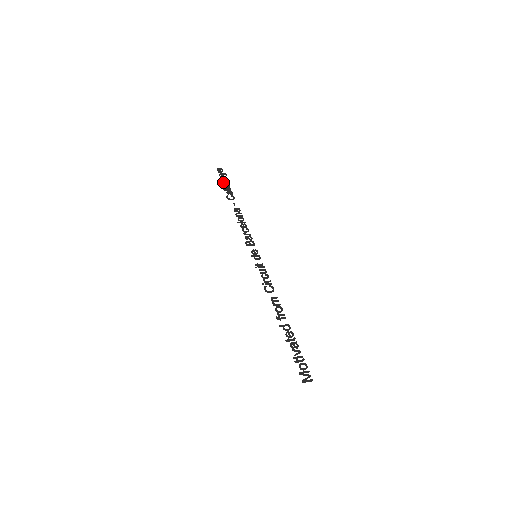
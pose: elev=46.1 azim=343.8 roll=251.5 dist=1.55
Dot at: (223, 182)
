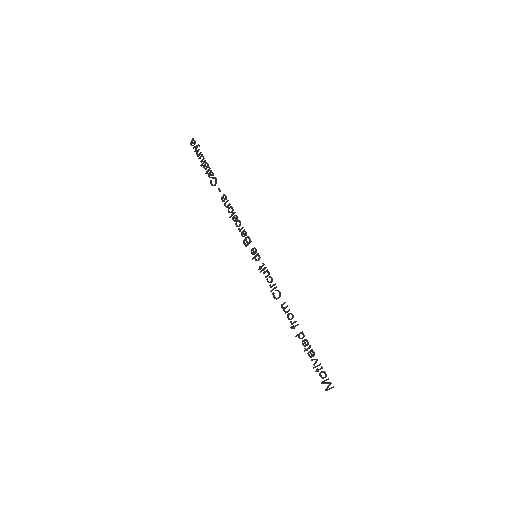
Dot at: (201, 162)
